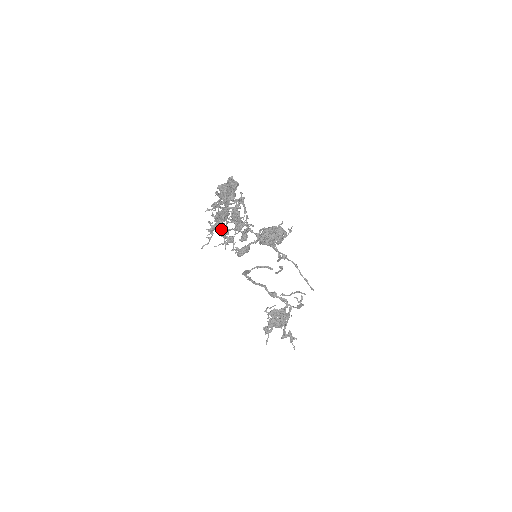
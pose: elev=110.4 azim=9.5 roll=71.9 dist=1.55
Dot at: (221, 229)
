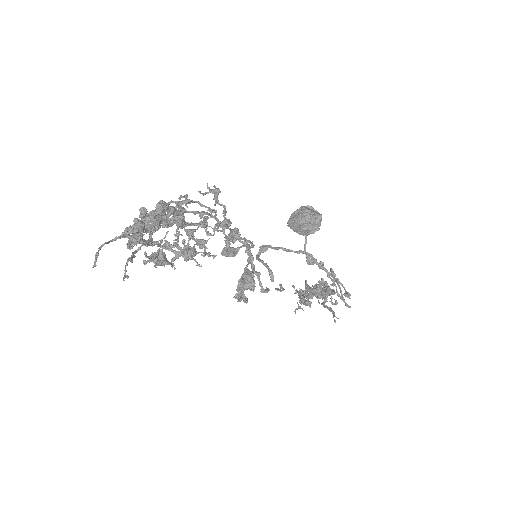
Dot at: (185, 230)
